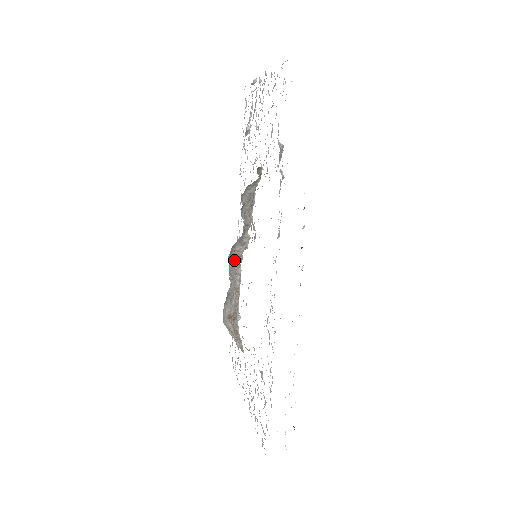
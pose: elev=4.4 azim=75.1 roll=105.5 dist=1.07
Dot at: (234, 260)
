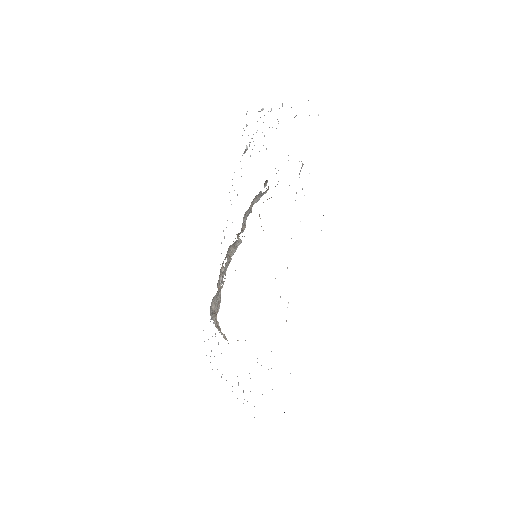
Dot at: (227, 260)
